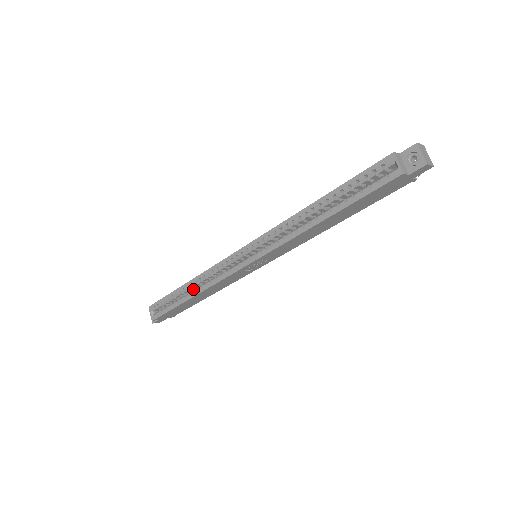
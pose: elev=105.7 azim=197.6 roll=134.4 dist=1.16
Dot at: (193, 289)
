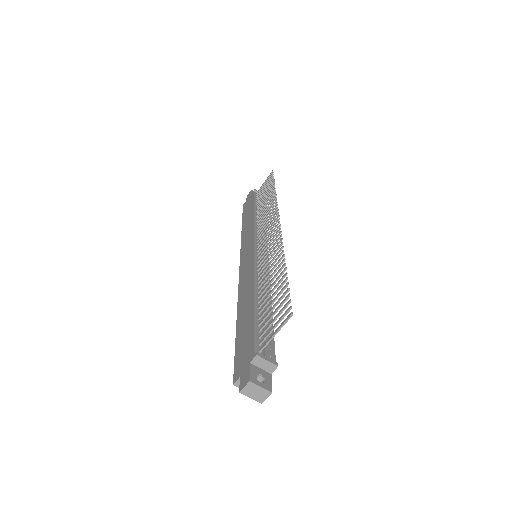
Dot at: occluded
